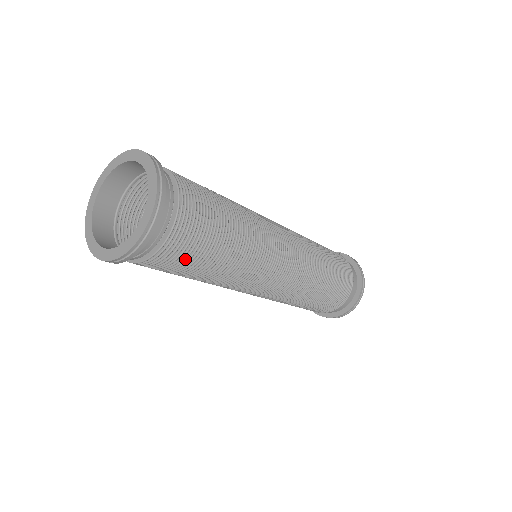
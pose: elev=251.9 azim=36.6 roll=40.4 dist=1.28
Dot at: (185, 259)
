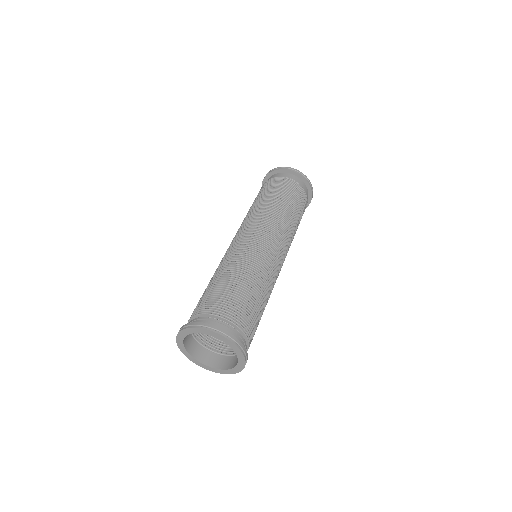
Dot at: (256, 326)
